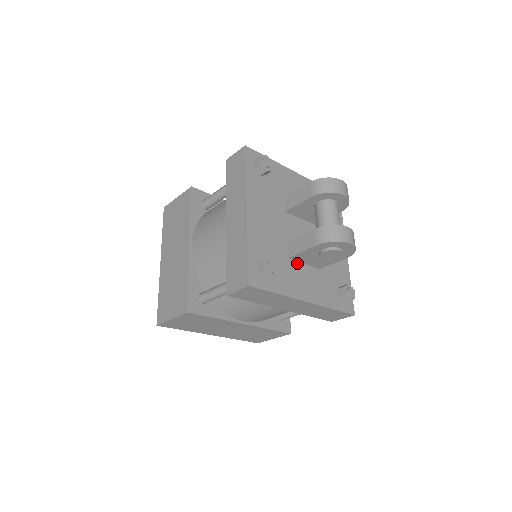
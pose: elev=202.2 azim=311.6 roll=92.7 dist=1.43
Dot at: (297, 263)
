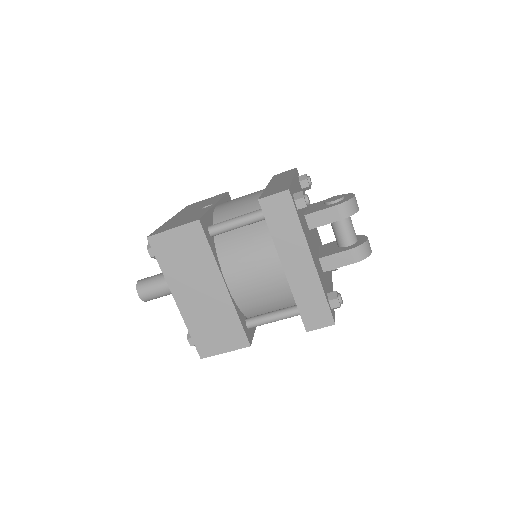
Dot at: occluded
